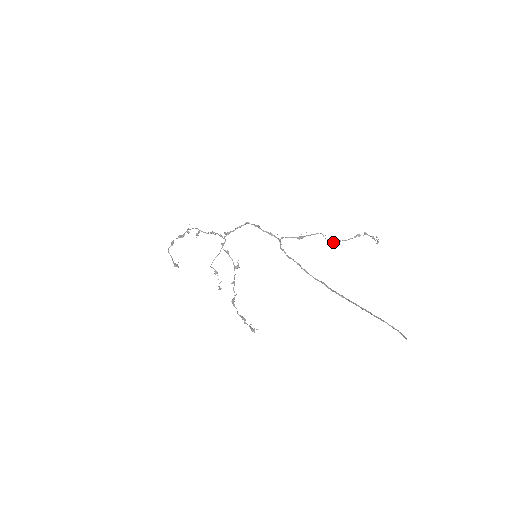
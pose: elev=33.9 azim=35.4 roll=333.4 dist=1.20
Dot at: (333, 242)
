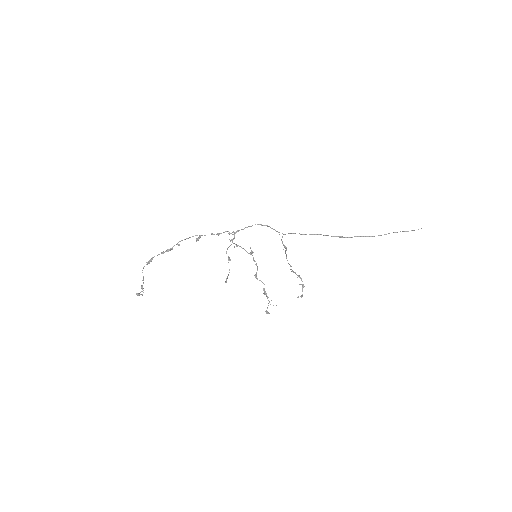
Dot at: occluded
